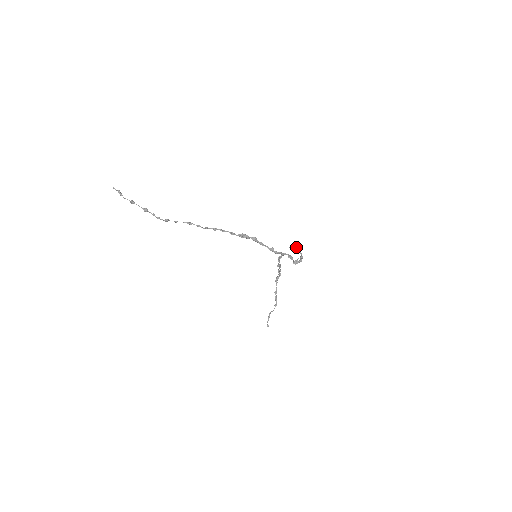
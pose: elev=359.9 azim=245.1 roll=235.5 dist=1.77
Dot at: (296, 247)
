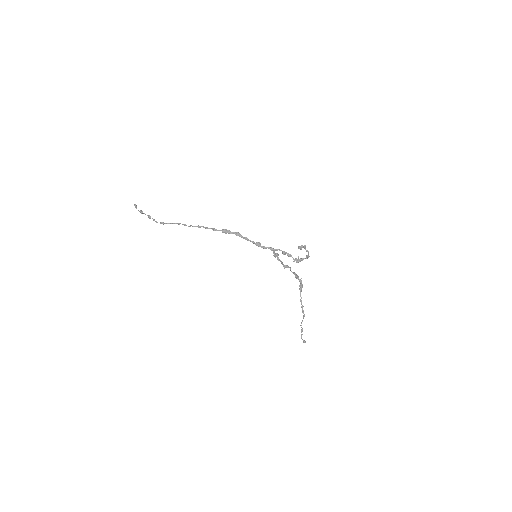
Dot at: (303, 246)
